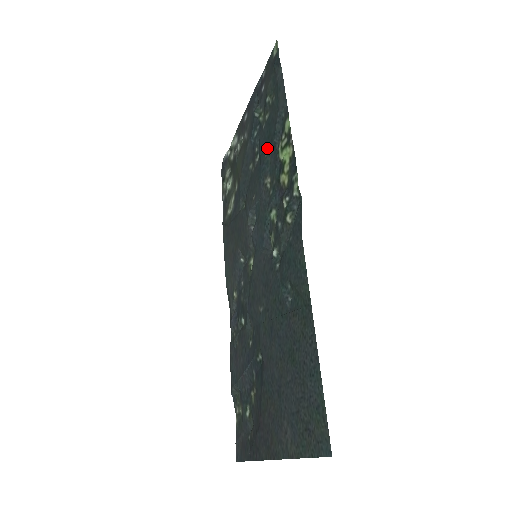
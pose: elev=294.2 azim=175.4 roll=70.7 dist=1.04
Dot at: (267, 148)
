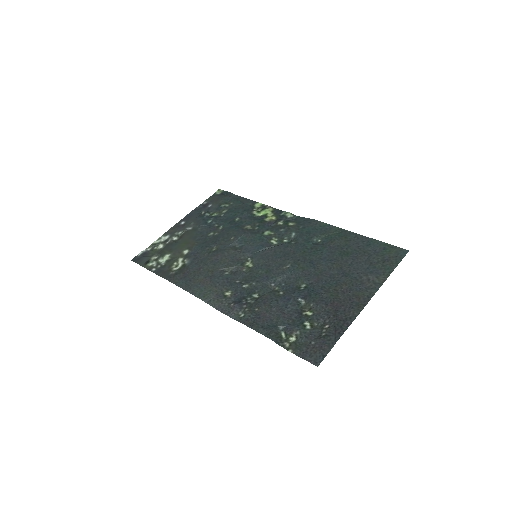
Dot at: (236, 218)
